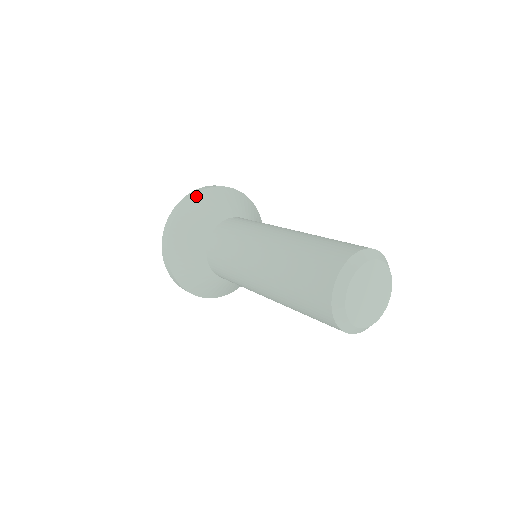
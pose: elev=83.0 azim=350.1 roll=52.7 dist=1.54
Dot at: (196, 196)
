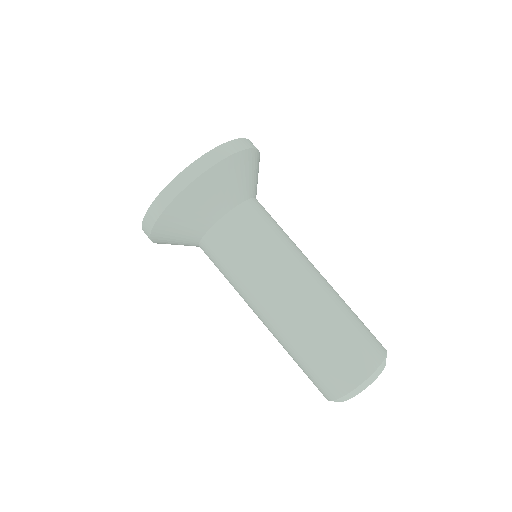
Dot at: (250, 151)
